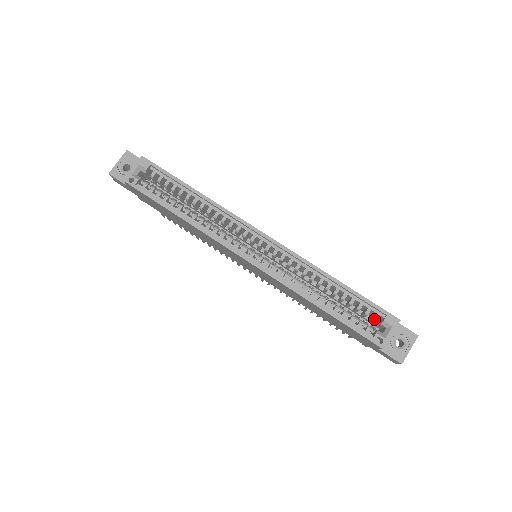
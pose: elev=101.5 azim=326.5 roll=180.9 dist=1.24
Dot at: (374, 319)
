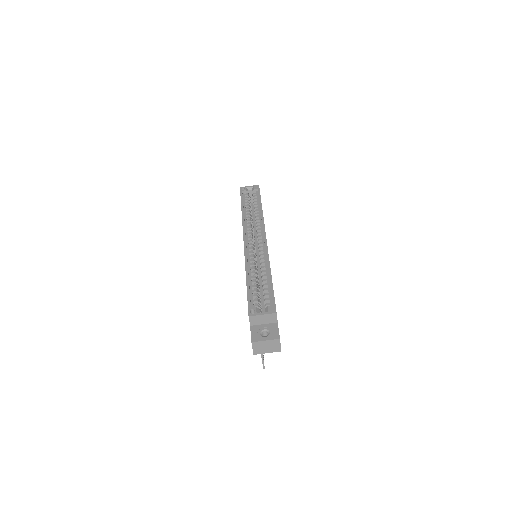
Dot at: (265, 305)
